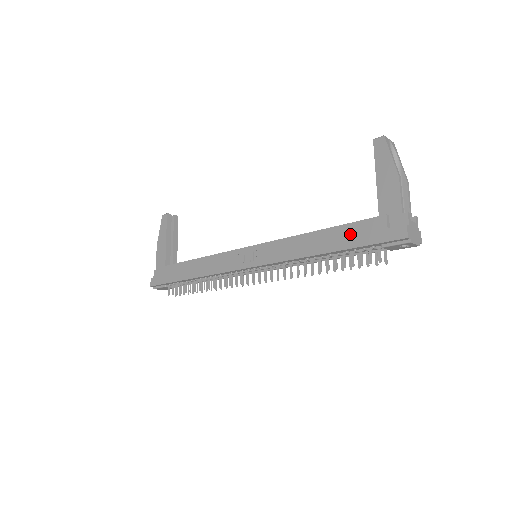
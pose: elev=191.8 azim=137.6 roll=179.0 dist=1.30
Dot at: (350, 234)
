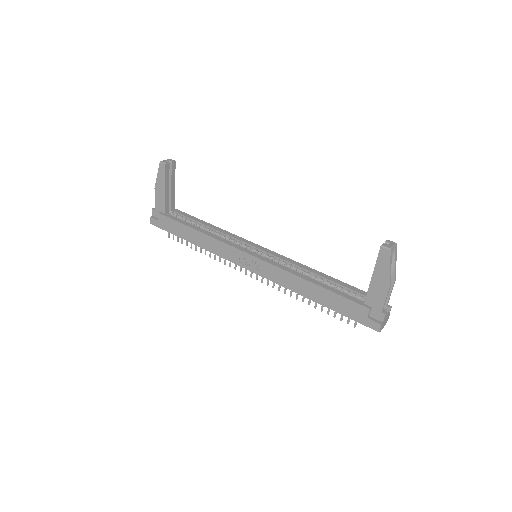
Dot at: (339, 303)
